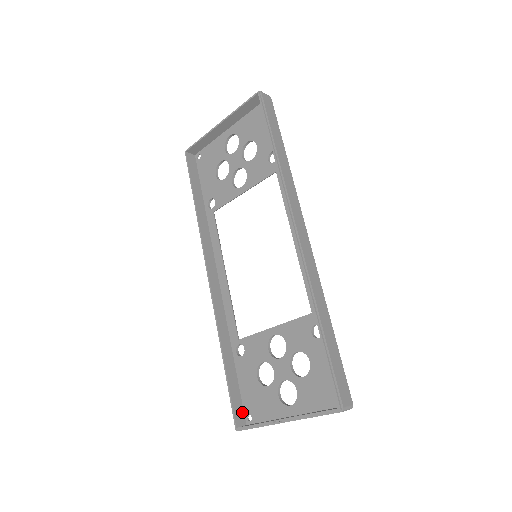
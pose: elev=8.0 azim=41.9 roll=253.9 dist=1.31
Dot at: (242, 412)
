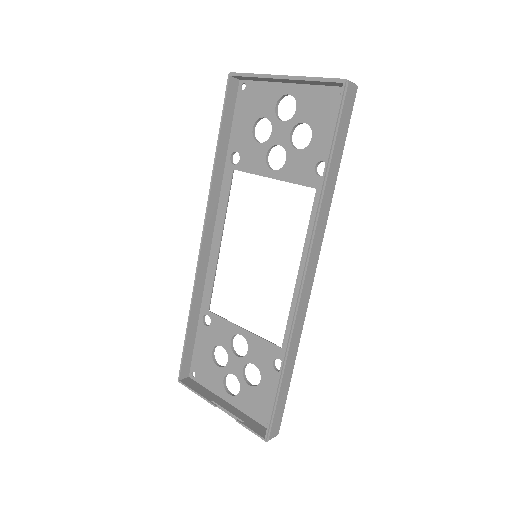
Dot at: (189, 367)
